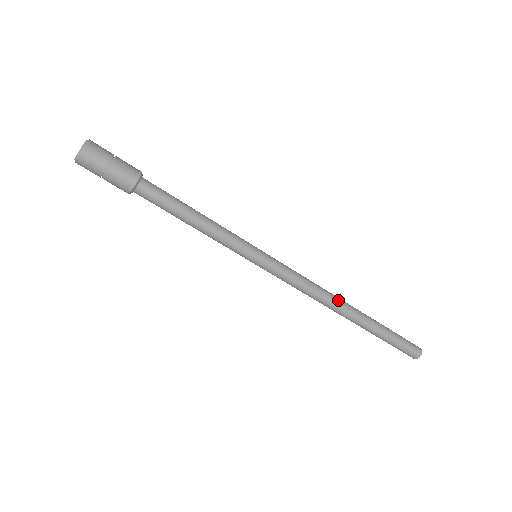
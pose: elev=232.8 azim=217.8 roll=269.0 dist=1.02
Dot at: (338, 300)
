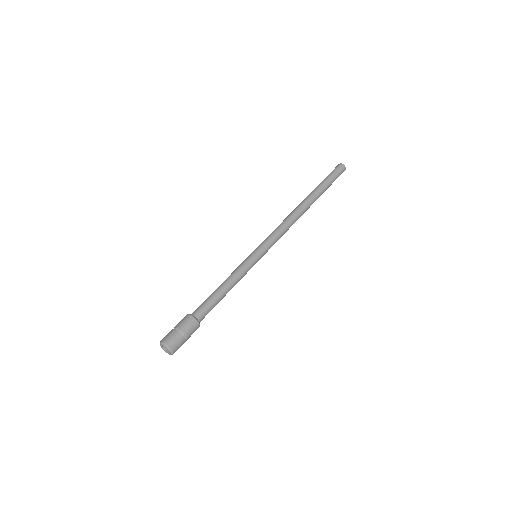
Dot at: (300, 214)
